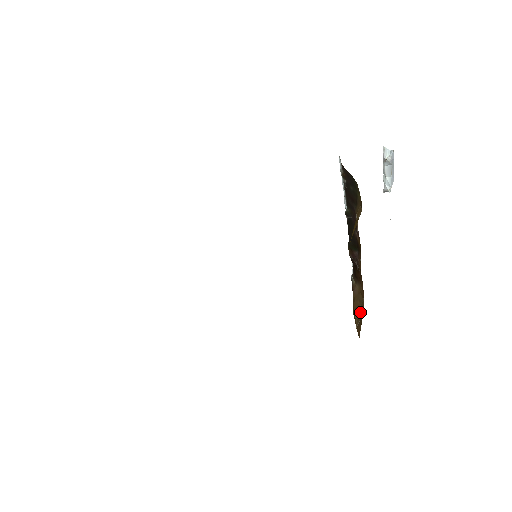
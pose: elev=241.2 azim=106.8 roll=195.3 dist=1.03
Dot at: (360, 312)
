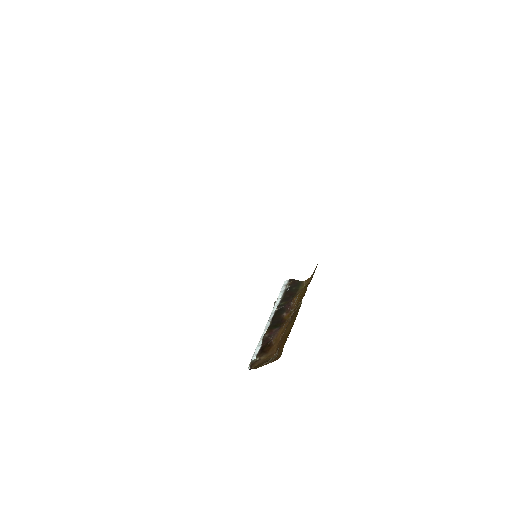
Dot at: (272, 359)
